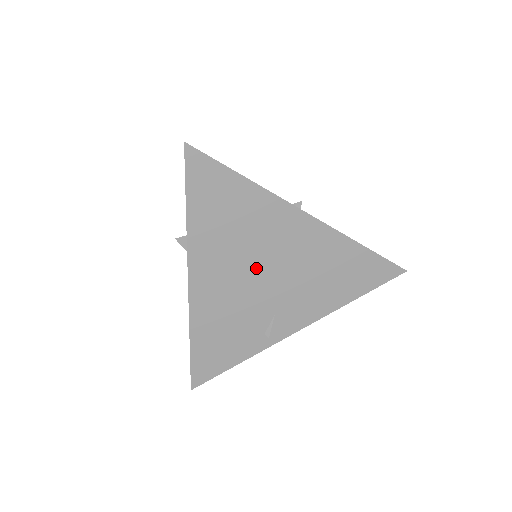
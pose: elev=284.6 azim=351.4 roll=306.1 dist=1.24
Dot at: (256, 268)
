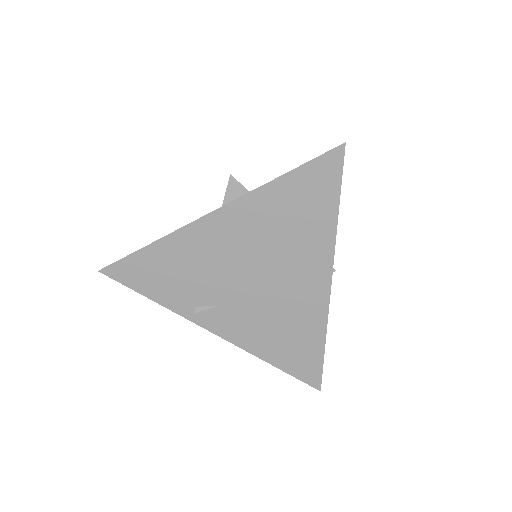
Dot at: (257, 266)
